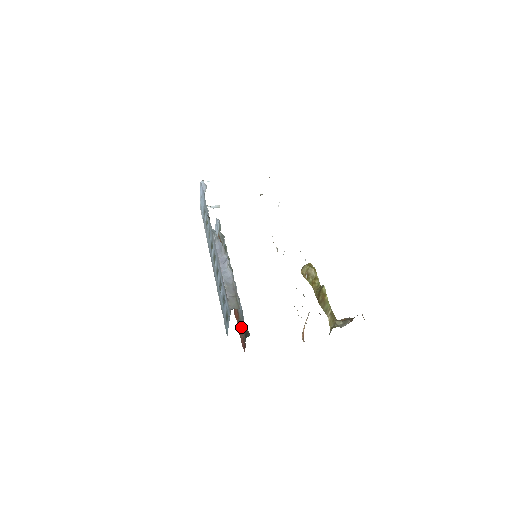
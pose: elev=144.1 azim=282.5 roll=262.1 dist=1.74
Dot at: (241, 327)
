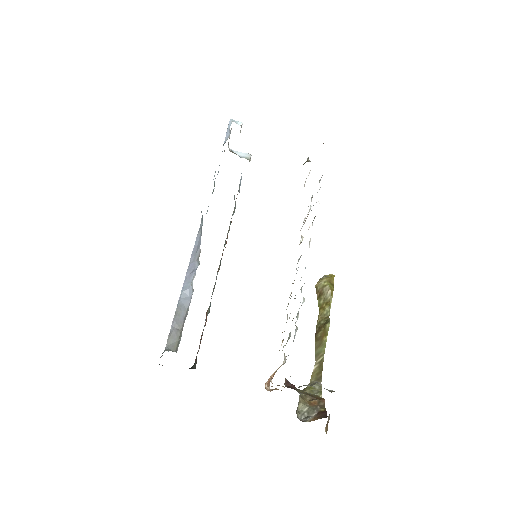
Dot at: (200, 342)
